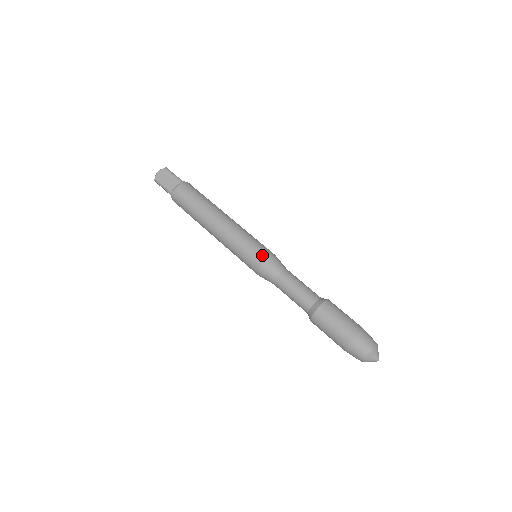
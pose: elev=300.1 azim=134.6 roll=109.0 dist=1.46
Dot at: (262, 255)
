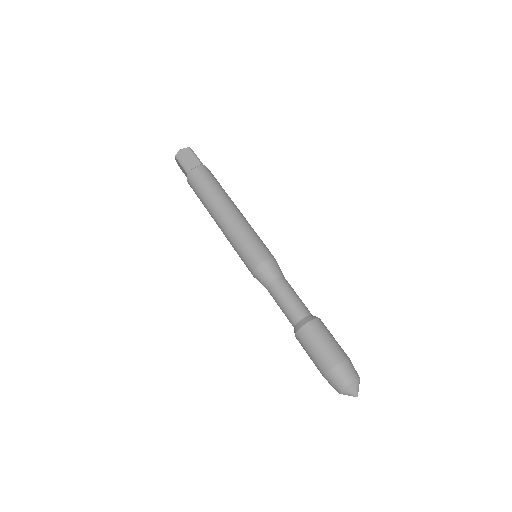
Dot at: (263, 255)
